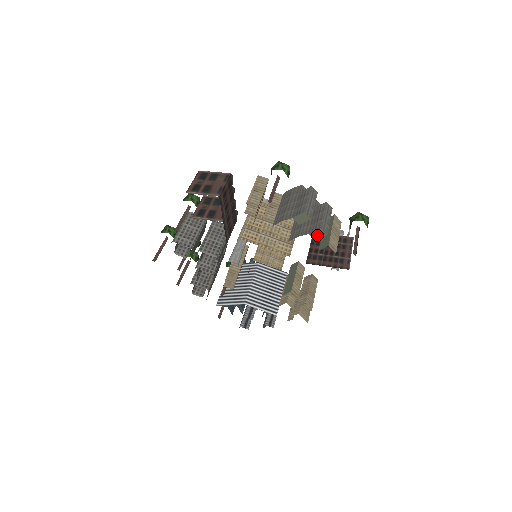
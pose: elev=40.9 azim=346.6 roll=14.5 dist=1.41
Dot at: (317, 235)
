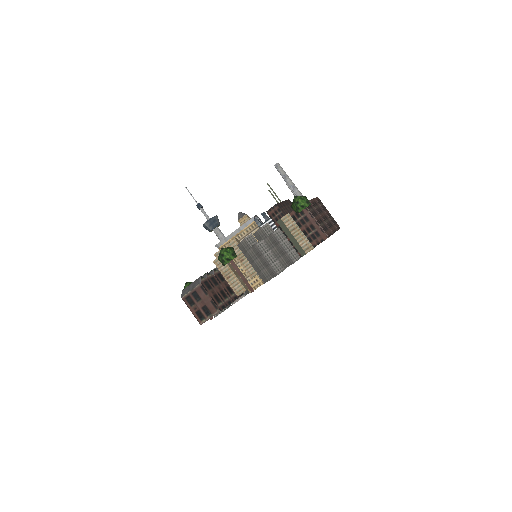
Dot at: occluded
